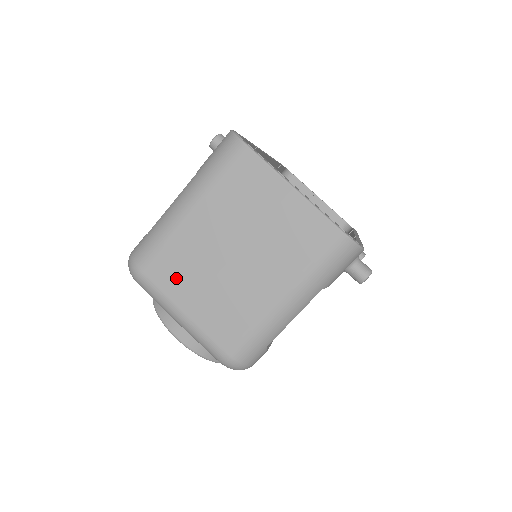
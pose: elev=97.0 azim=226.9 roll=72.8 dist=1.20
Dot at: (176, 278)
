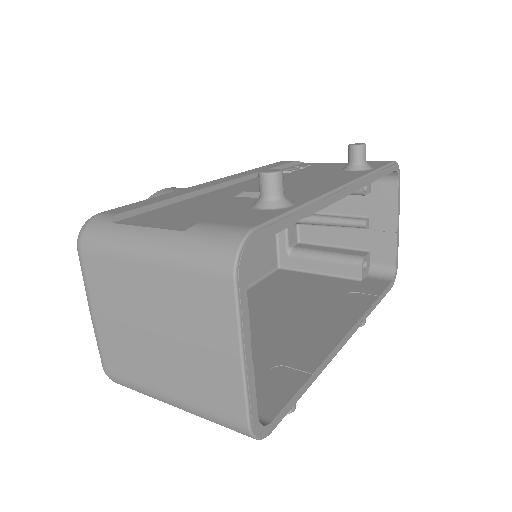
Dot at: (103, 290)
